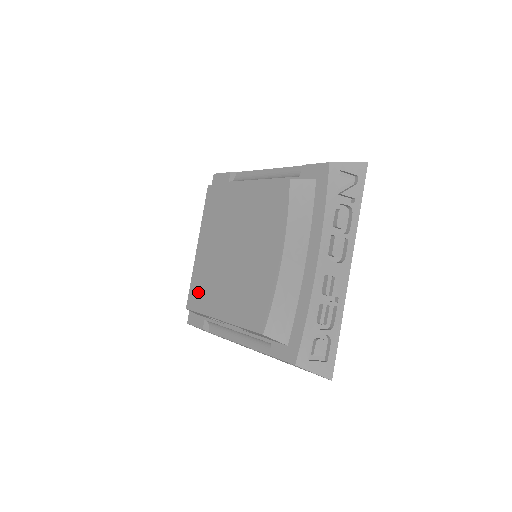
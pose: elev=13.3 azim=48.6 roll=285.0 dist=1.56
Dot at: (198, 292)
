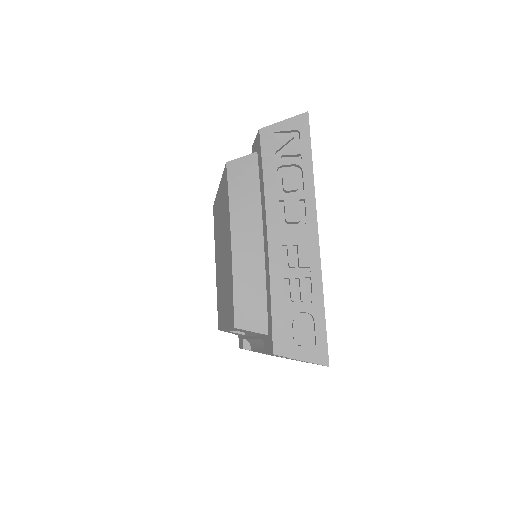
Dot at: (219, 309)
